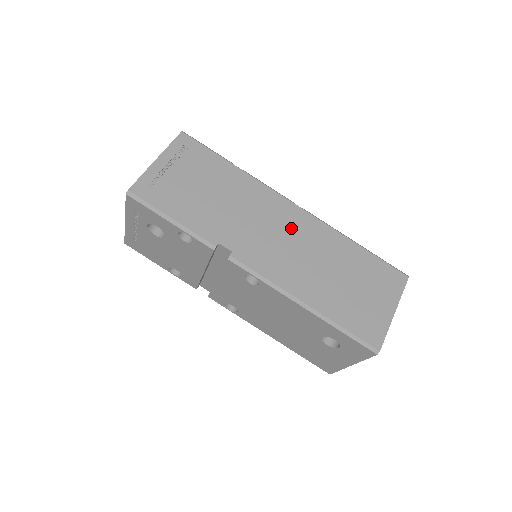
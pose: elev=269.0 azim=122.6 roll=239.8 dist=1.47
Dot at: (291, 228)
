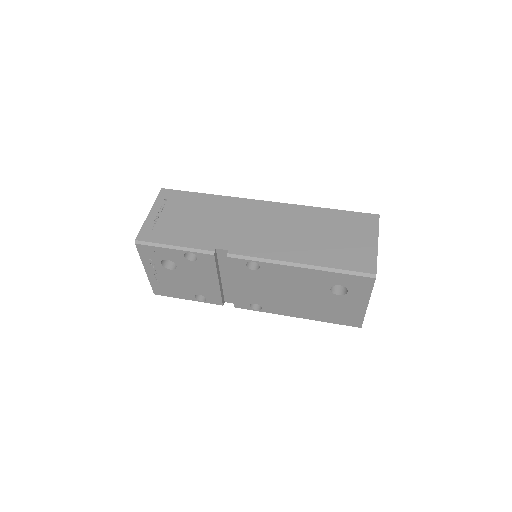
Dot at: (269, 218)
